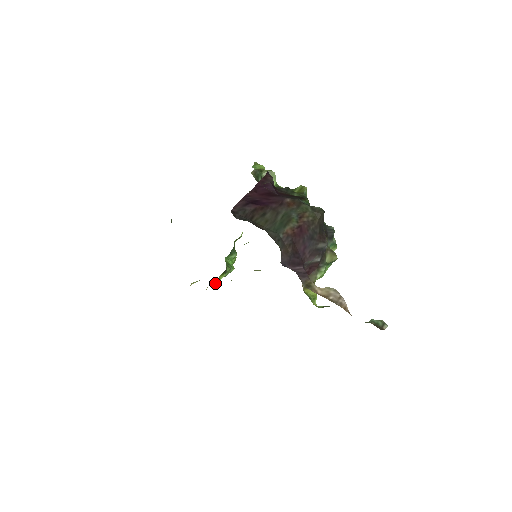
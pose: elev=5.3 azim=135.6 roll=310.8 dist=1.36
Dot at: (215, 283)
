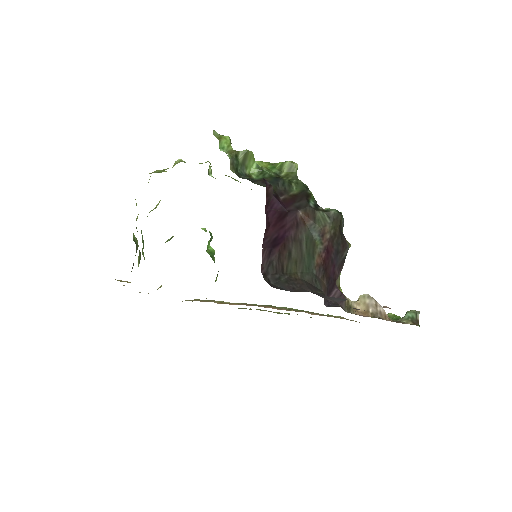
Dot at: occluded
